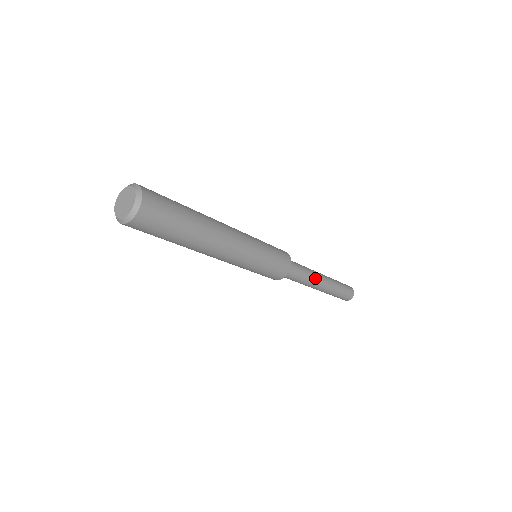
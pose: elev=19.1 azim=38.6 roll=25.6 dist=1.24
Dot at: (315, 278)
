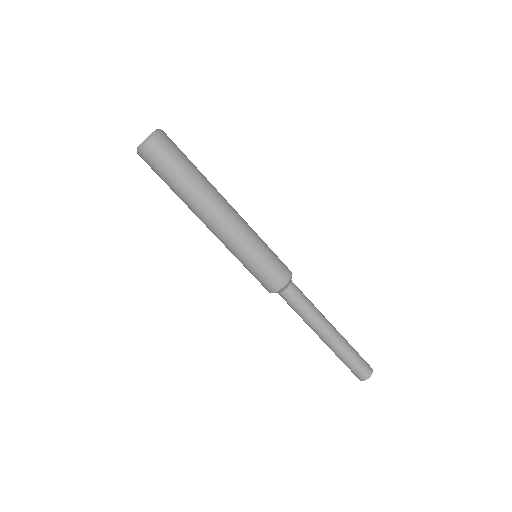
Dot at: occluded
